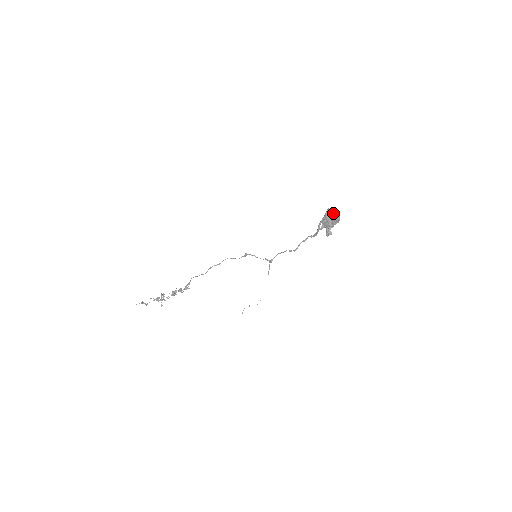
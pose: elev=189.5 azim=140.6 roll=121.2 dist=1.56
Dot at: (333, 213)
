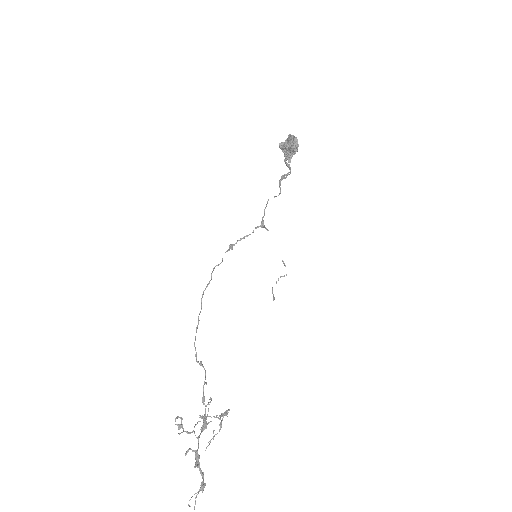
Dot at: (286, 142)
